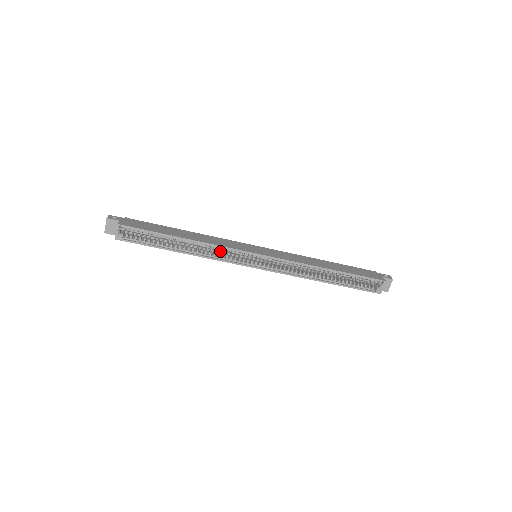
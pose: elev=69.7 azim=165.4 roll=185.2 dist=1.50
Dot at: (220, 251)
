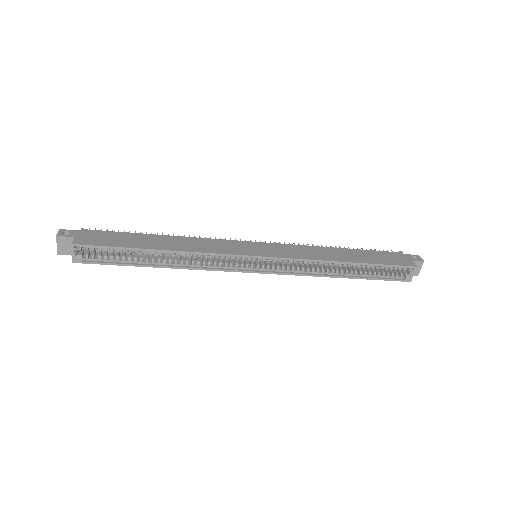
Dot at: occluded
